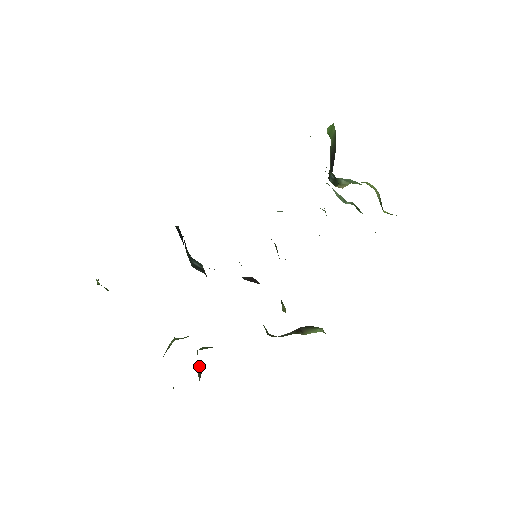
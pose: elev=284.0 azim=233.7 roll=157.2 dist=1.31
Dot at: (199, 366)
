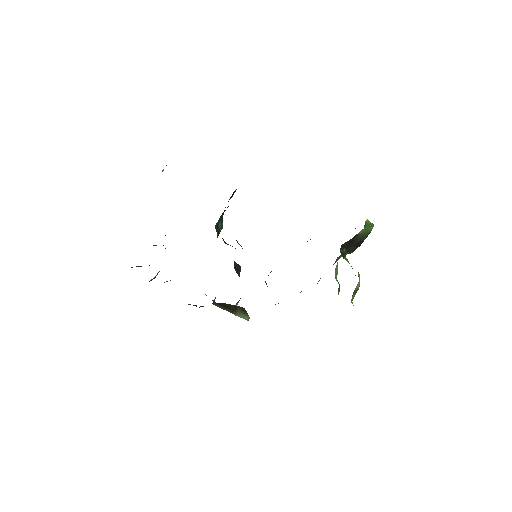
Dot at: occluded
